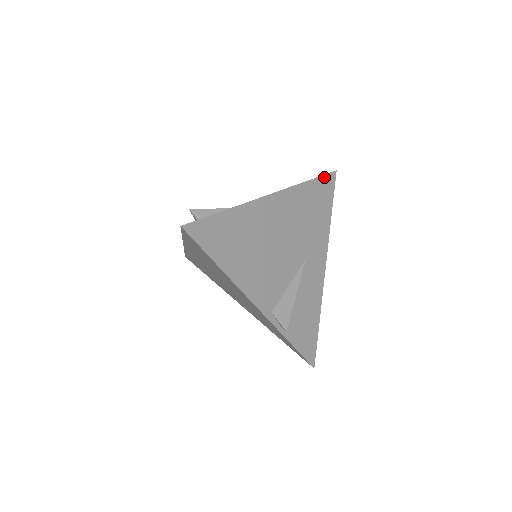
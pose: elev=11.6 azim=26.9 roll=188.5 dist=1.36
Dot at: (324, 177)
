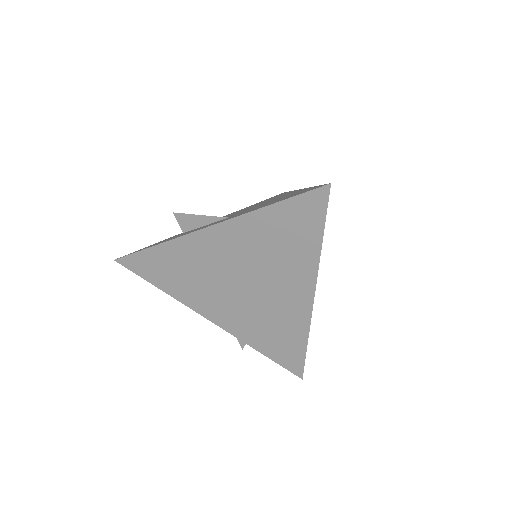
Dot at: (302, 196)
